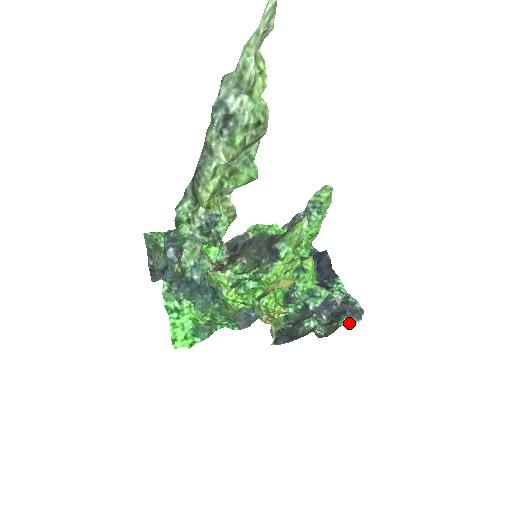
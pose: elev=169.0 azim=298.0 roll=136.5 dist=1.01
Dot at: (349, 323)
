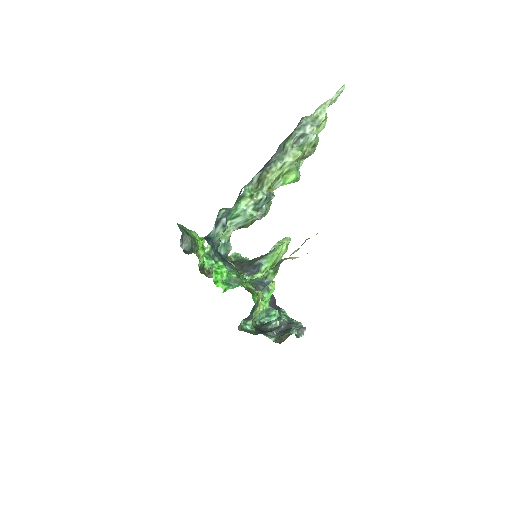
Dot at: occluded
